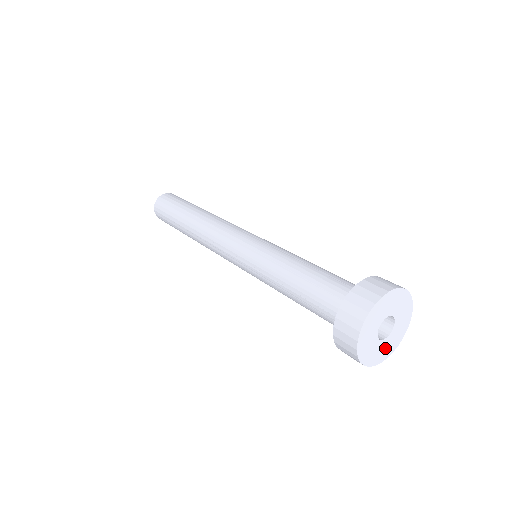
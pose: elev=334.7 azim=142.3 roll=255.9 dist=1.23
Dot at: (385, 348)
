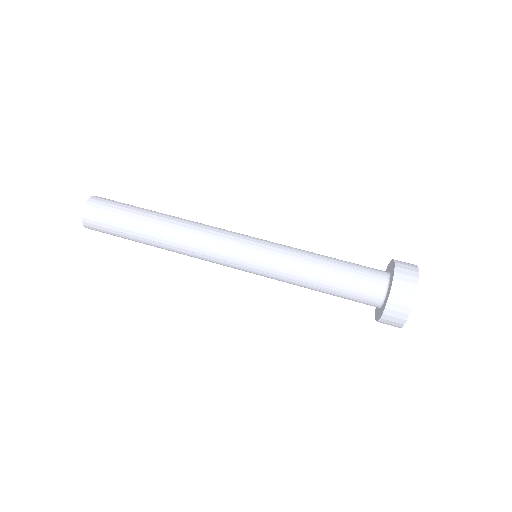
Dot at: occluded
